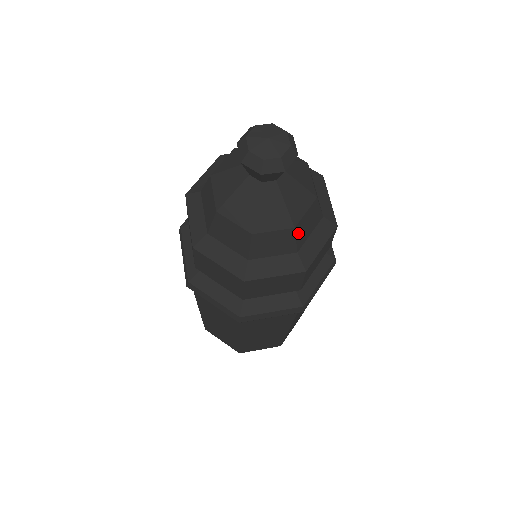
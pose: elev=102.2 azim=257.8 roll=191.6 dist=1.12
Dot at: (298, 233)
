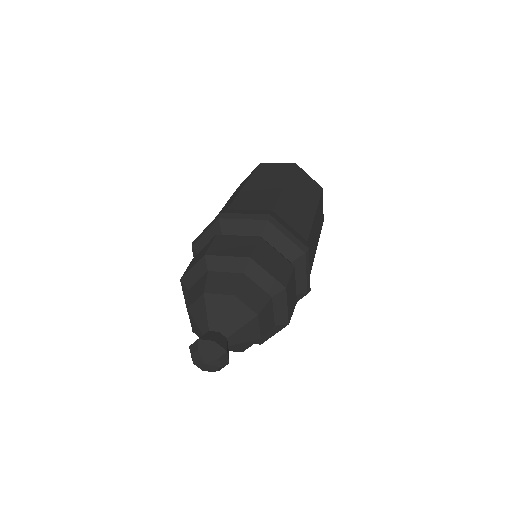
Dot at: occluded
